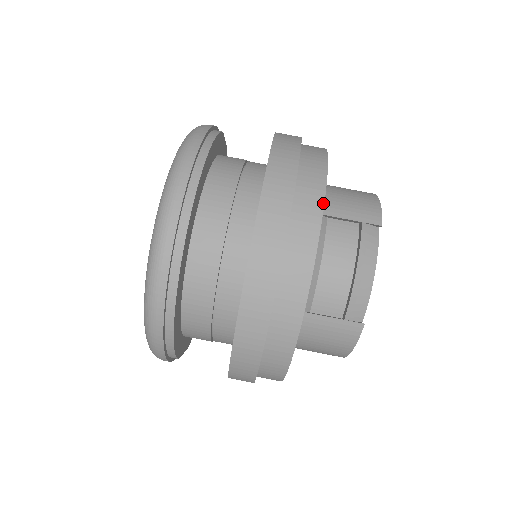
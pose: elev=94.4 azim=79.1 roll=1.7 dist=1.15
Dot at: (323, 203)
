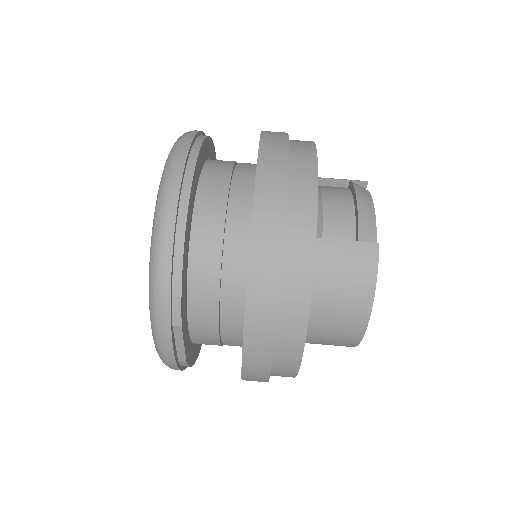
Dot at: (314, 143)
